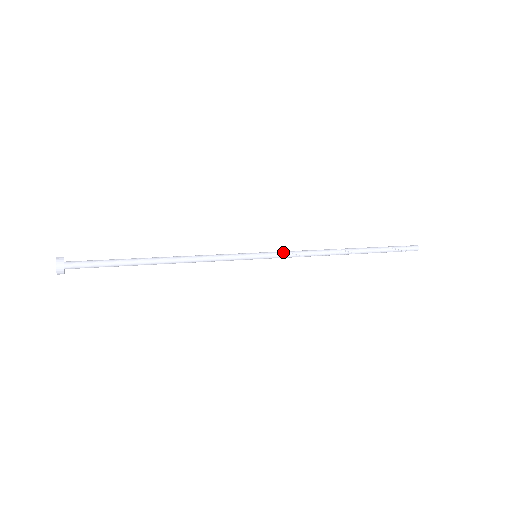
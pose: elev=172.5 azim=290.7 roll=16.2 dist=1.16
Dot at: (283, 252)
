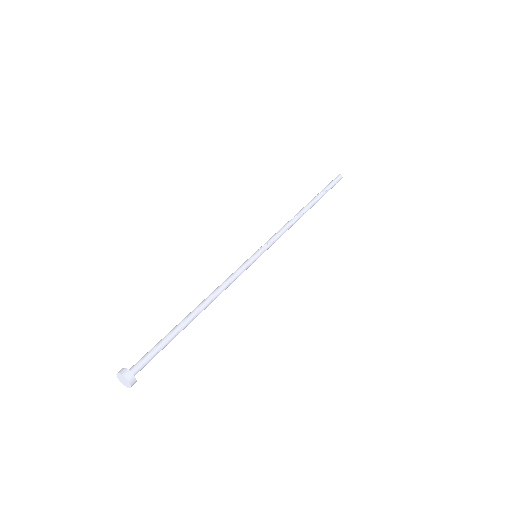
Dot at: occluded
